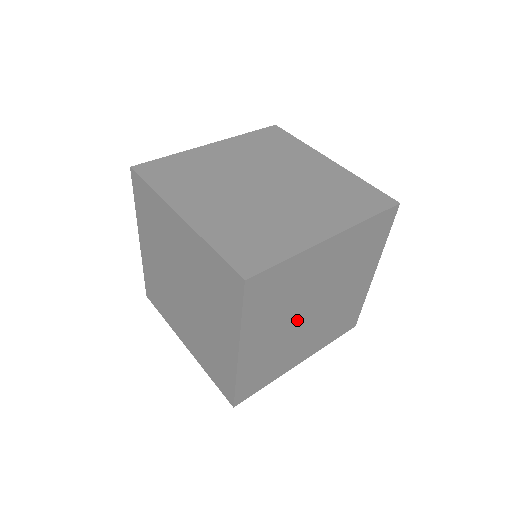
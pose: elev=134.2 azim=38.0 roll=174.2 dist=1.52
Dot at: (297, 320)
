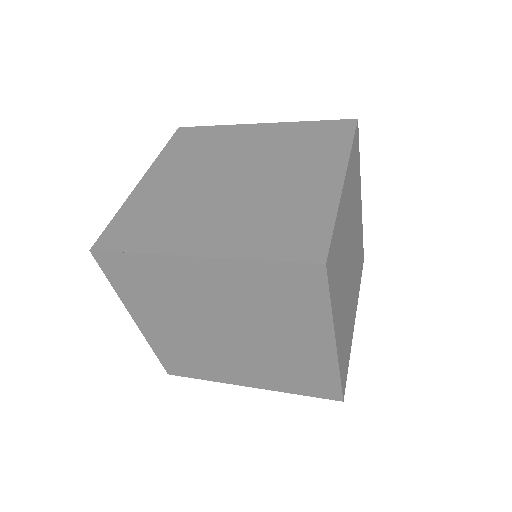
Dot at: (347, 280)
